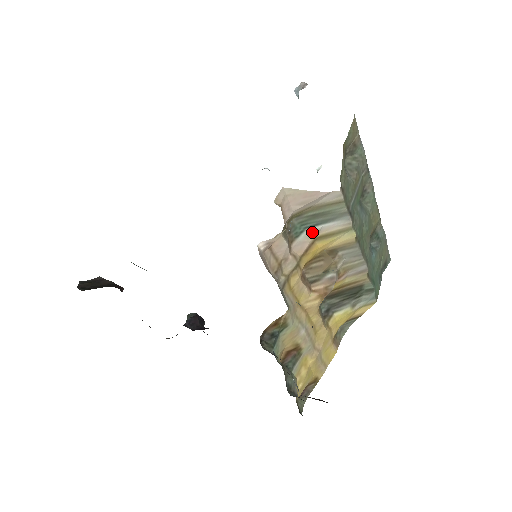
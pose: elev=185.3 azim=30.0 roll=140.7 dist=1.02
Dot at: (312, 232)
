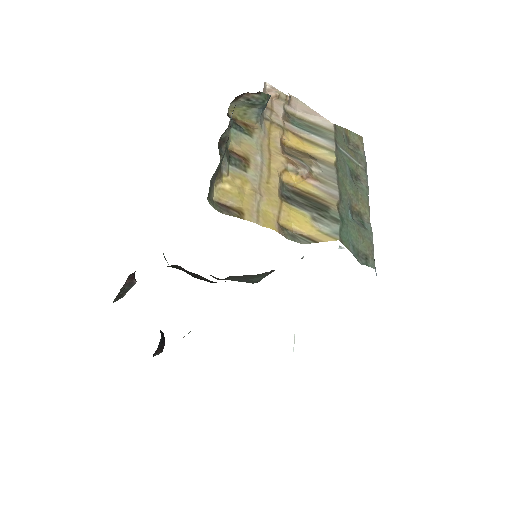
Dot at: (304, 133)
